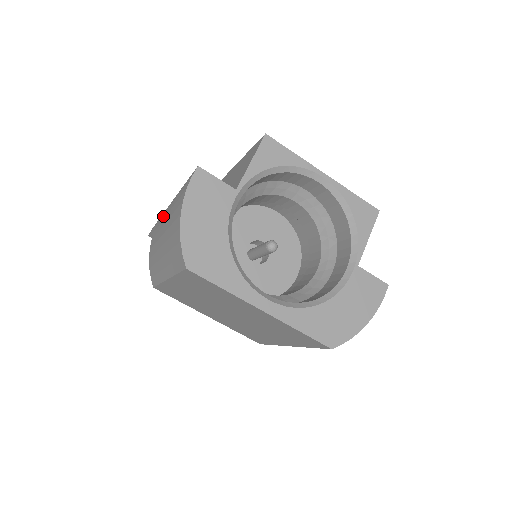
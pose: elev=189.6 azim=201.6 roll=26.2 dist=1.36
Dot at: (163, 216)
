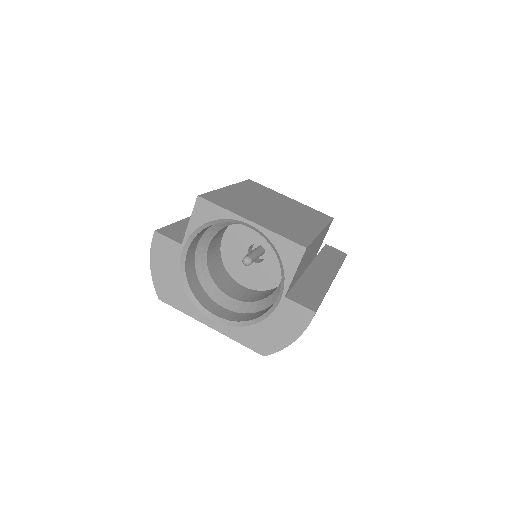
Dot at: occluded
